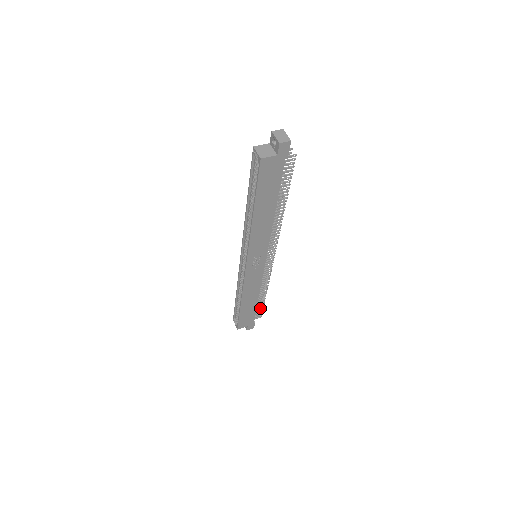
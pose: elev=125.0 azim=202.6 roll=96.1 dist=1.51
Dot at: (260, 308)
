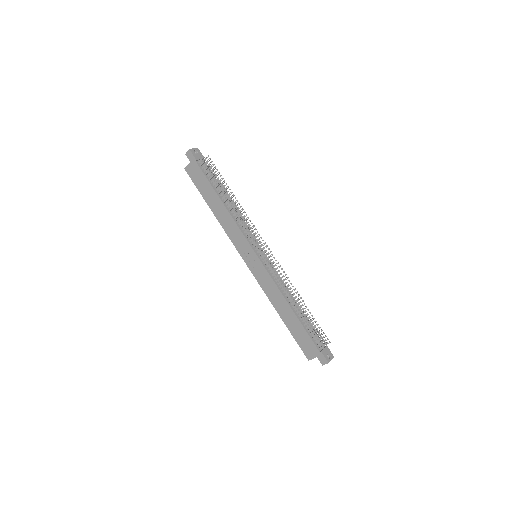
Dot at: occluded
